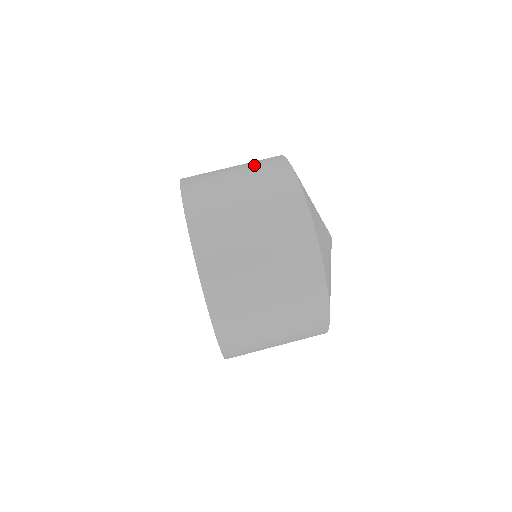
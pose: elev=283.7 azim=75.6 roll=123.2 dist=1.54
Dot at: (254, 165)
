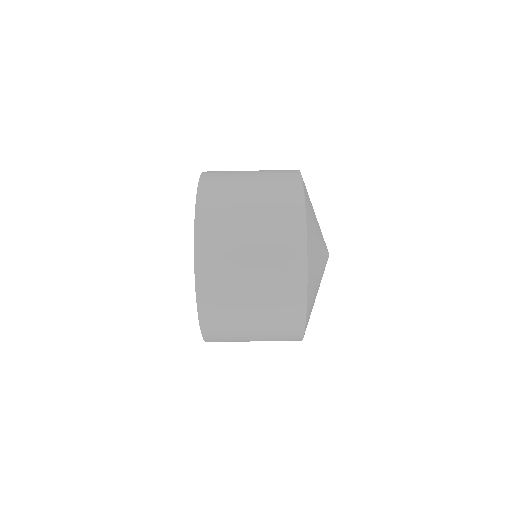
Dot at: (270, 173)
